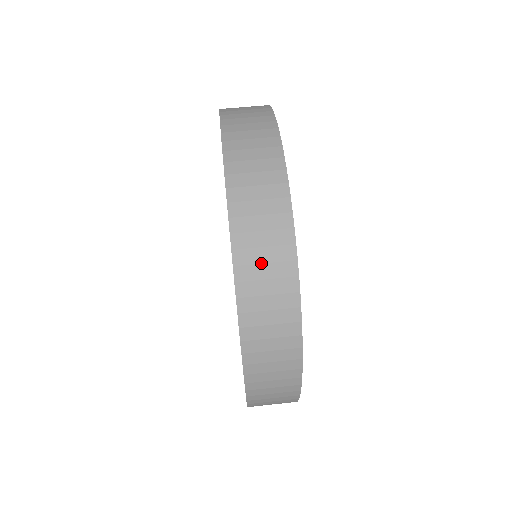
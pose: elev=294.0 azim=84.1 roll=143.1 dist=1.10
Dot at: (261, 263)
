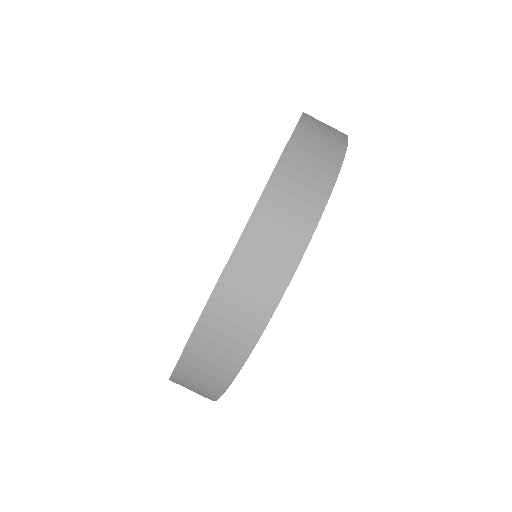
Dot at: occluded
